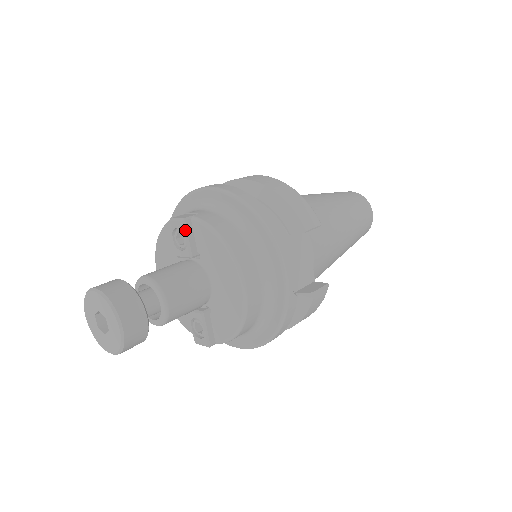
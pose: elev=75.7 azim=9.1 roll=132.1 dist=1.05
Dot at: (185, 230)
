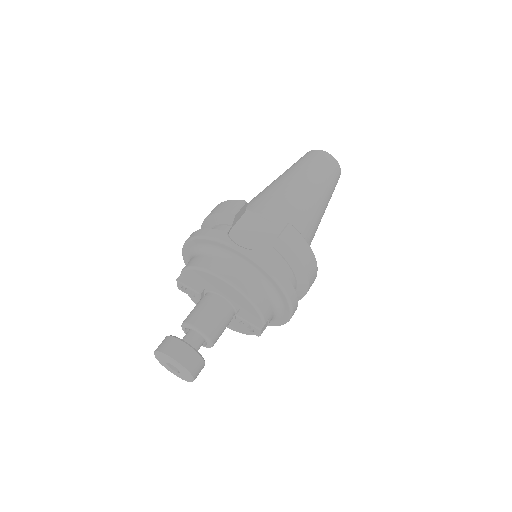
Dot at: (182, 284)
